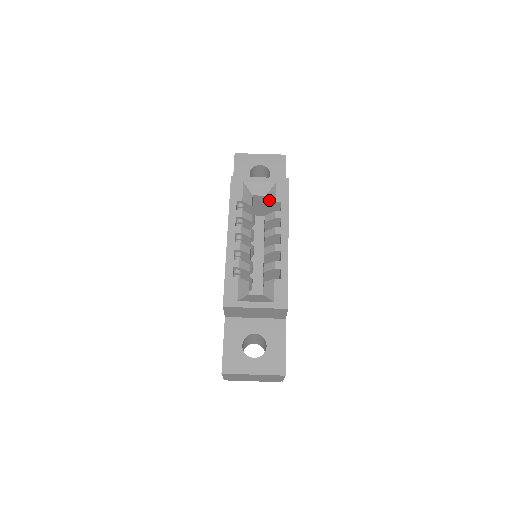
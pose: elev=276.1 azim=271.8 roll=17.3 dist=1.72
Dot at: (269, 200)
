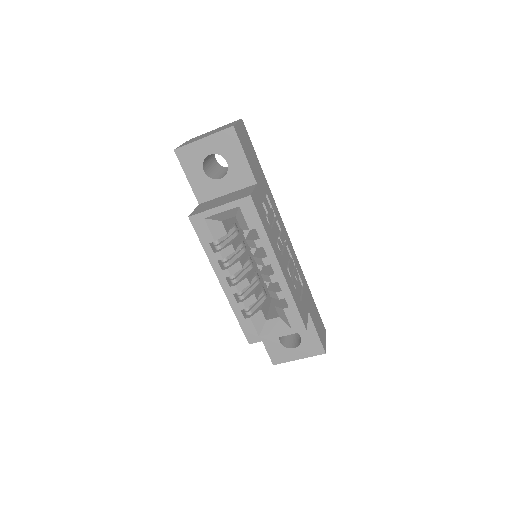
Dot at: (241, 224)
